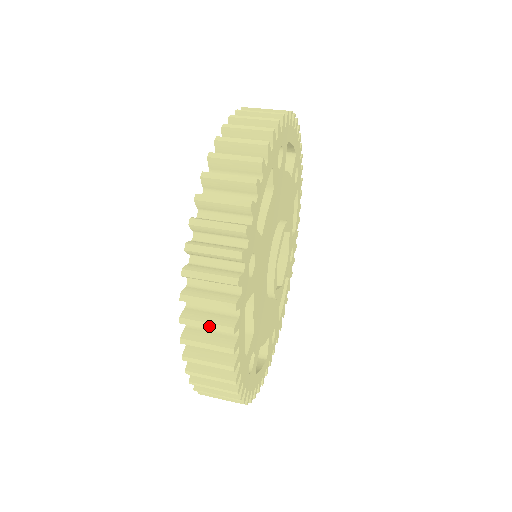
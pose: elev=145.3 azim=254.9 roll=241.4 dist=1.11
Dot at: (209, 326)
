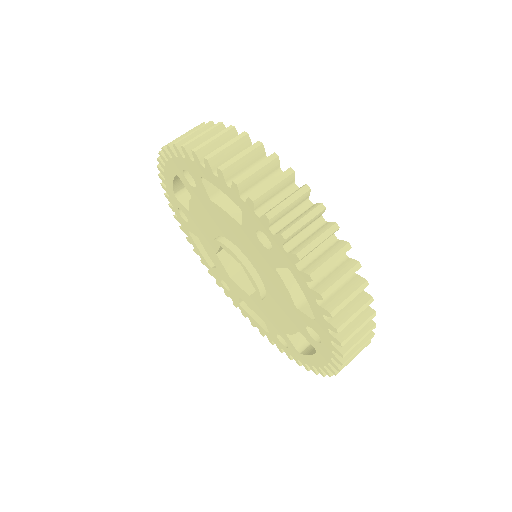
Dot at: occluded
